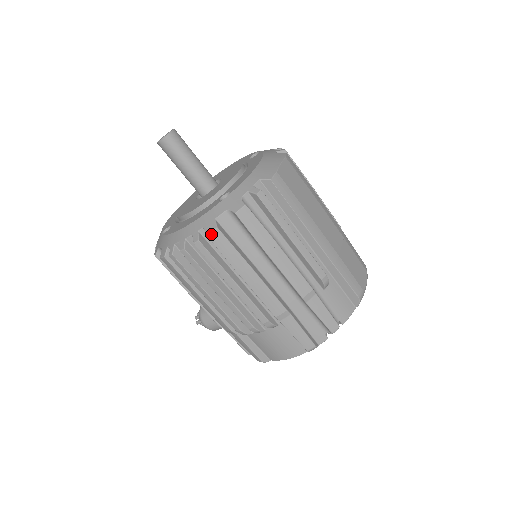
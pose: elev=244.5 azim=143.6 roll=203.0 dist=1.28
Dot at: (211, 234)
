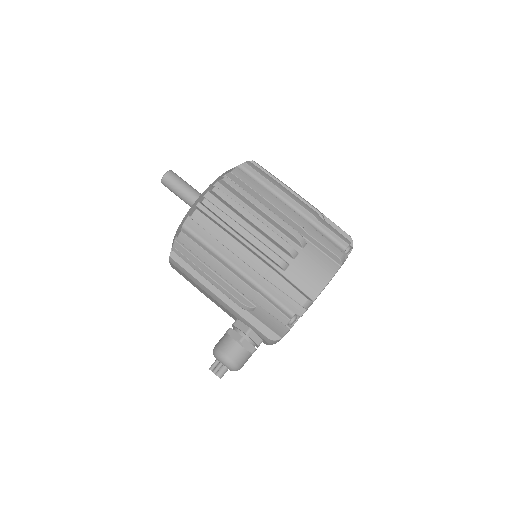
Dot at: (234, 171)
